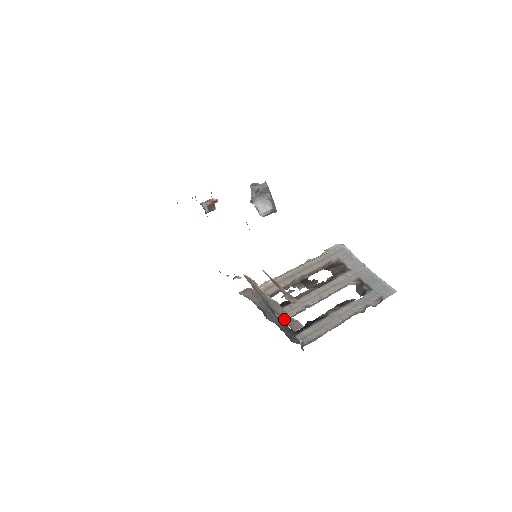
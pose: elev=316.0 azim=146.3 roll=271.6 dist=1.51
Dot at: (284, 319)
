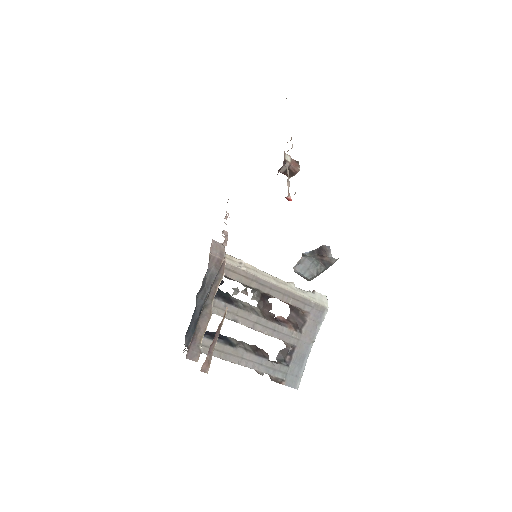
Dot at: (195, 337)
